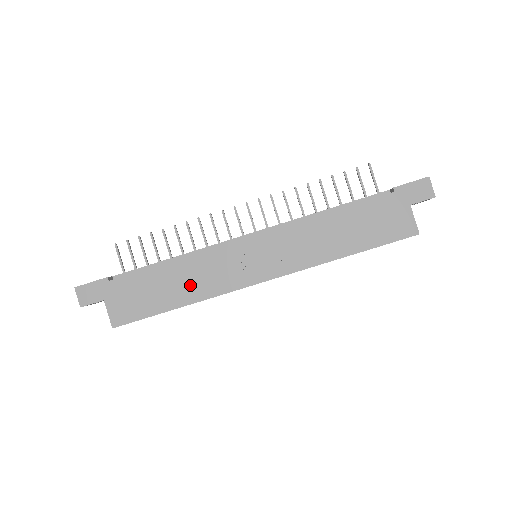
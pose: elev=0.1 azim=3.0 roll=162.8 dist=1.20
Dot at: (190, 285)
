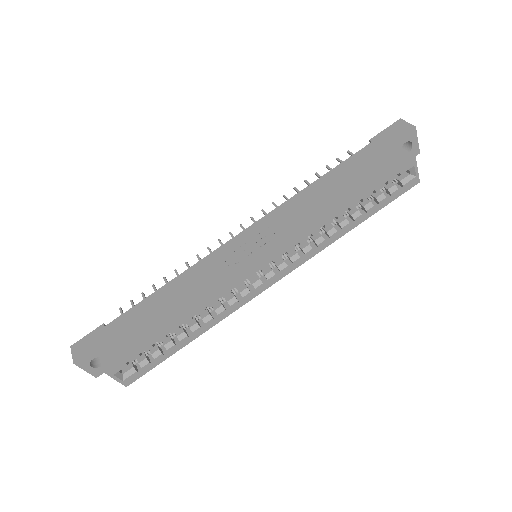
Dot at: (185, 297)
